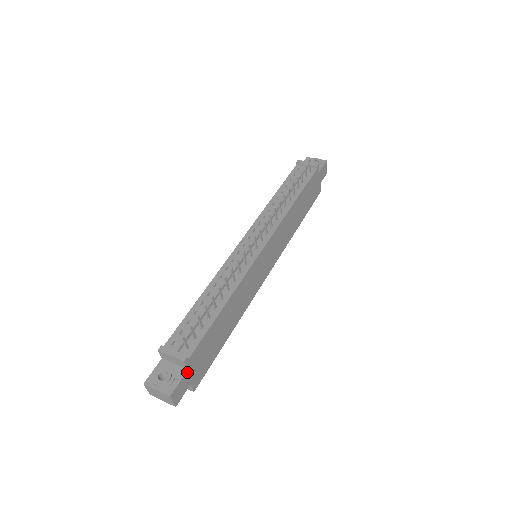
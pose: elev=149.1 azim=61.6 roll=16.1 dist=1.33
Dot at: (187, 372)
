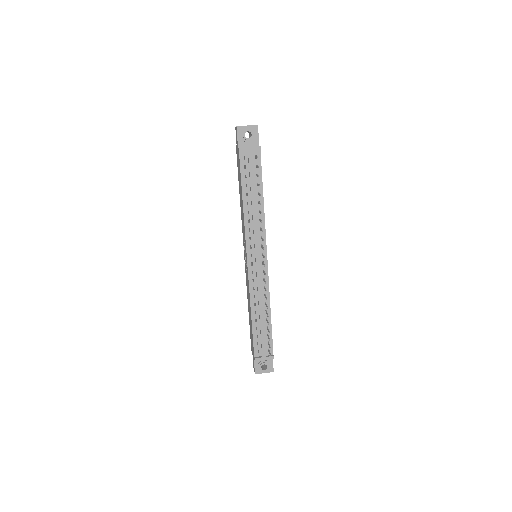
Dot at: occluded
